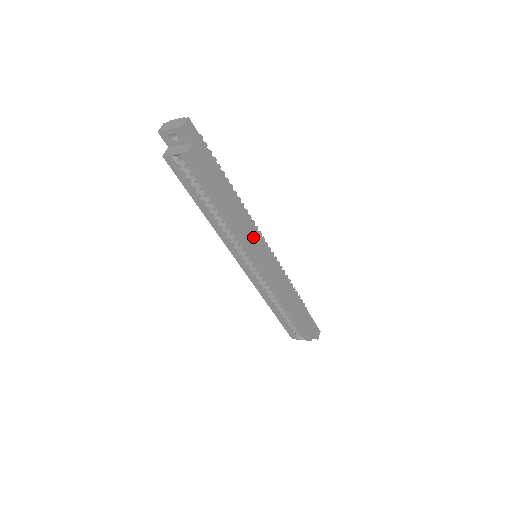
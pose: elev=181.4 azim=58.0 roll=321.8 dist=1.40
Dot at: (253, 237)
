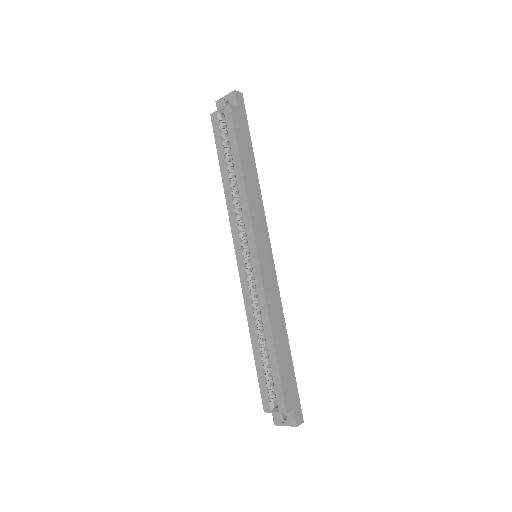
Dot at: (259, 221)
